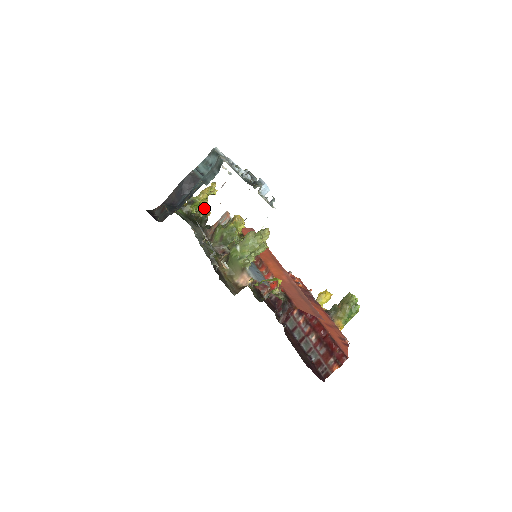
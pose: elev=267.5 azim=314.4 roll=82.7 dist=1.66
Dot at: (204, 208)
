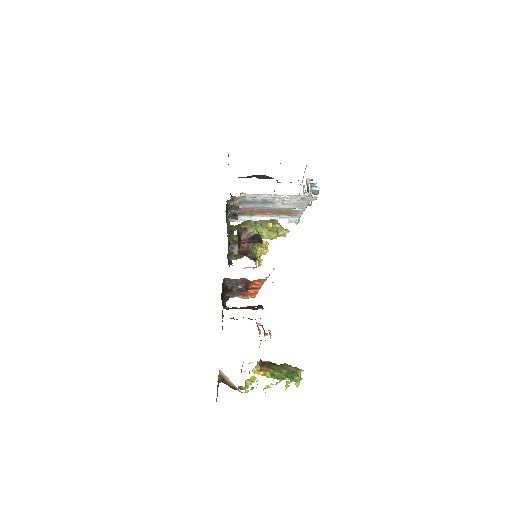
Dot at: occluded
